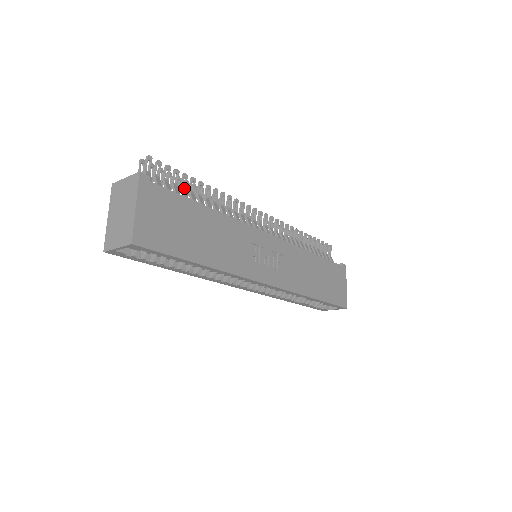
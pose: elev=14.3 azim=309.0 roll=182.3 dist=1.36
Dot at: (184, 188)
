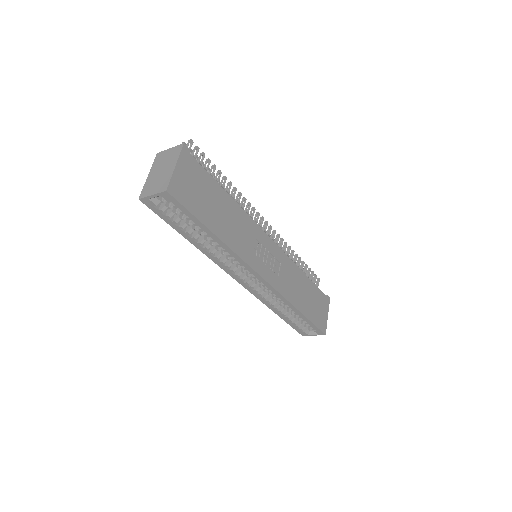
Dot at: (212, 175)
